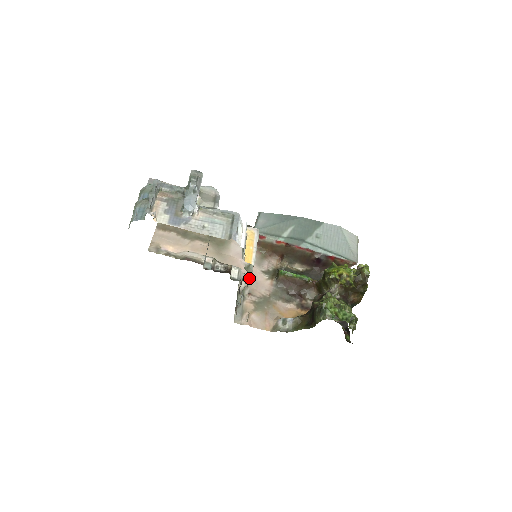
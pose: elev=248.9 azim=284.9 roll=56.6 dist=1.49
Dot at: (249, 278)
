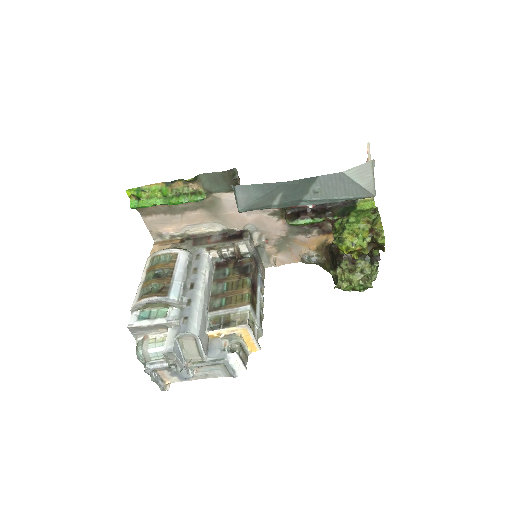
Dot at: (259, 227)
